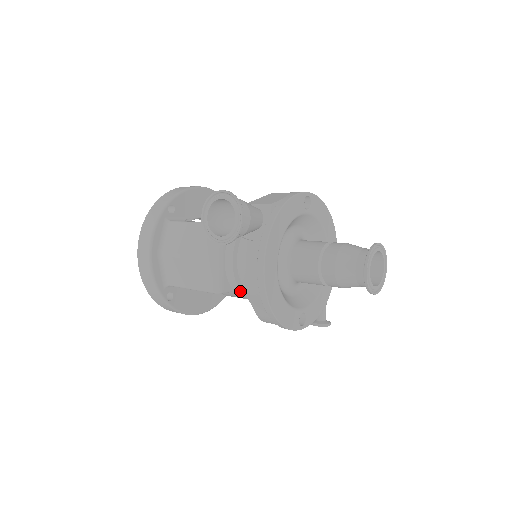
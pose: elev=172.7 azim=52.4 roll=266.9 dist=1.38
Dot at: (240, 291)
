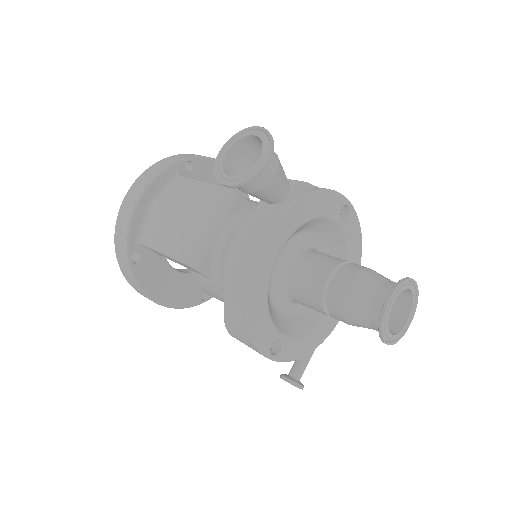
Dot at: (219, 279)
